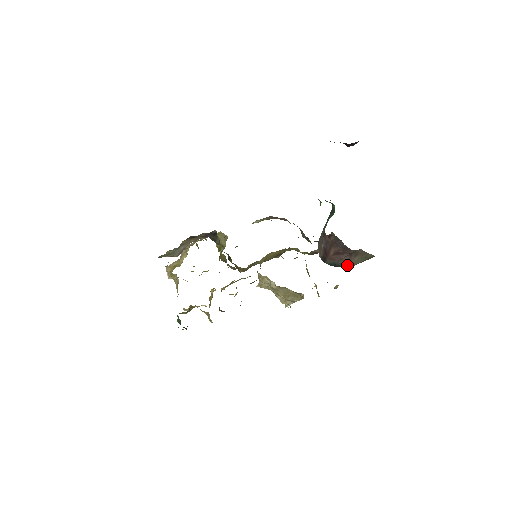
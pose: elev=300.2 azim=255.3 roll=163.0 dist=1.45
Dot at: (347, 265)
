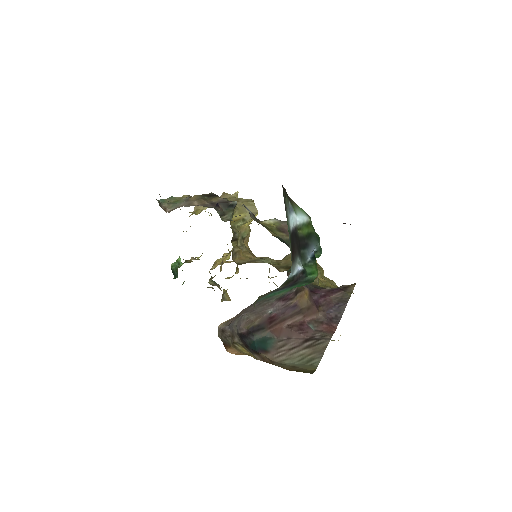
Dot at: (277, 355)
